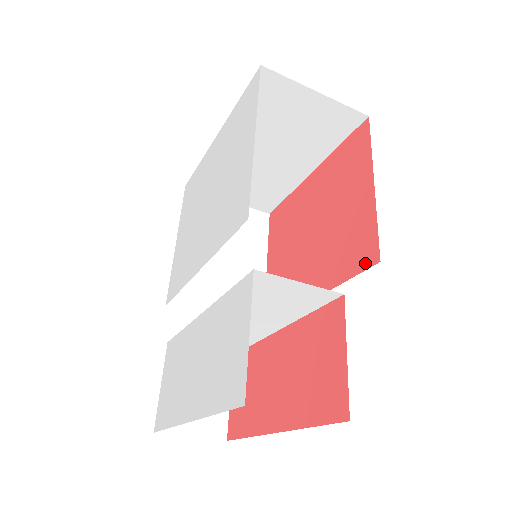
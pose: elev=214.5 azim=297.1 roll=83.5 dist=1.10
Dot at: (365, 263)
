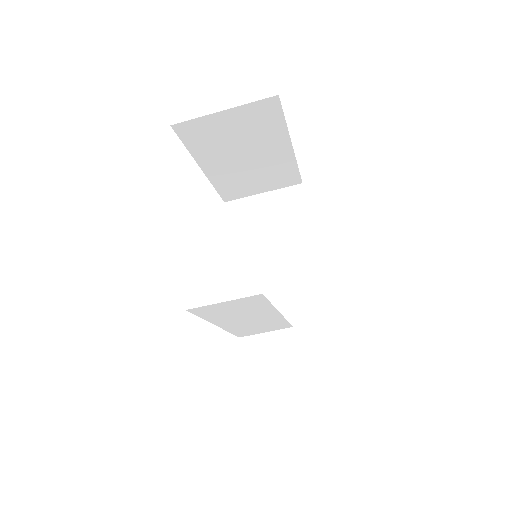
Dot at: occluded
